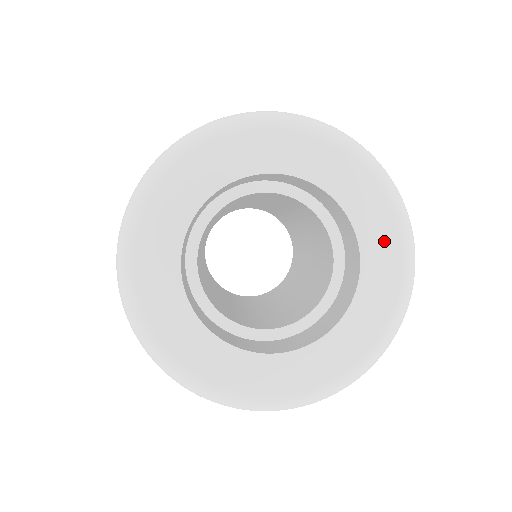
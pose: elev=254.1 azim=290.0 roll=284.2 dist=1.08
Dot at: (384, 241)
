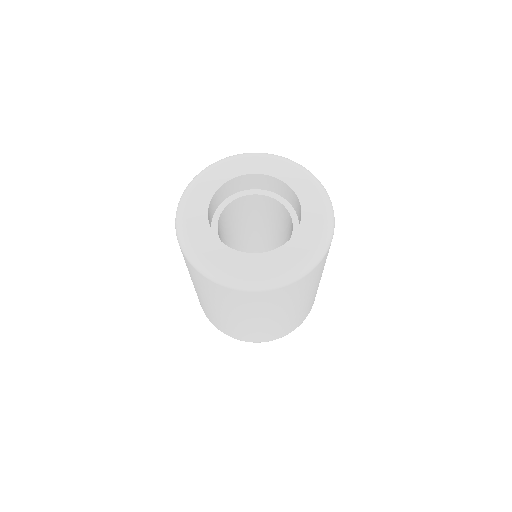
Dot at: (303, 183)
